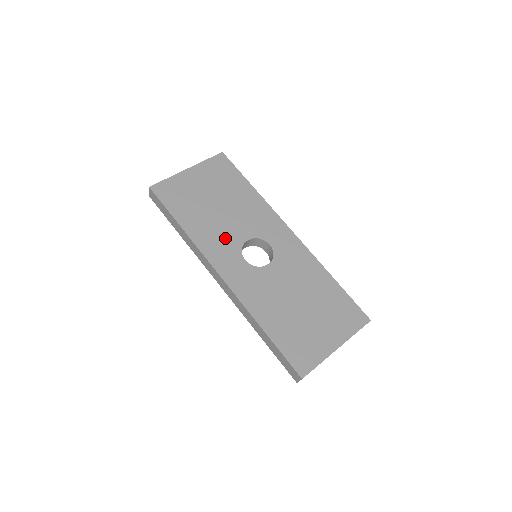
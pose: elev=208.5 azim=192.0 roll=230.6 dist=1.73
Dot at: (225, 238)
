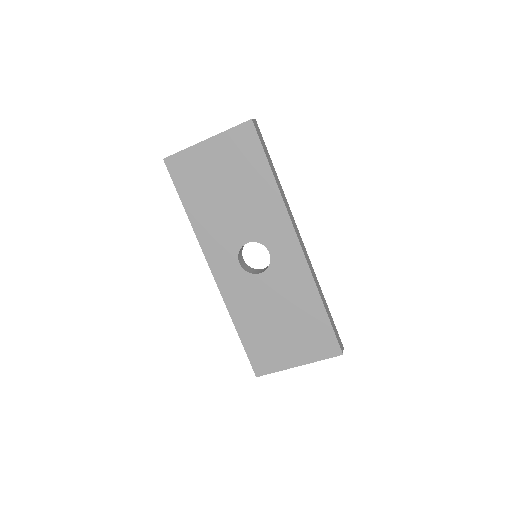
Dot at: (226, 235)
